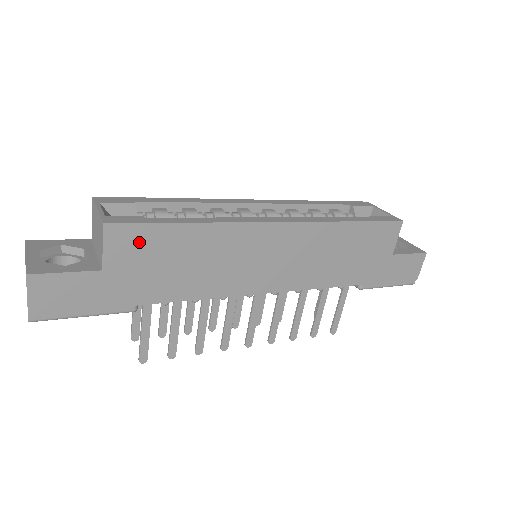
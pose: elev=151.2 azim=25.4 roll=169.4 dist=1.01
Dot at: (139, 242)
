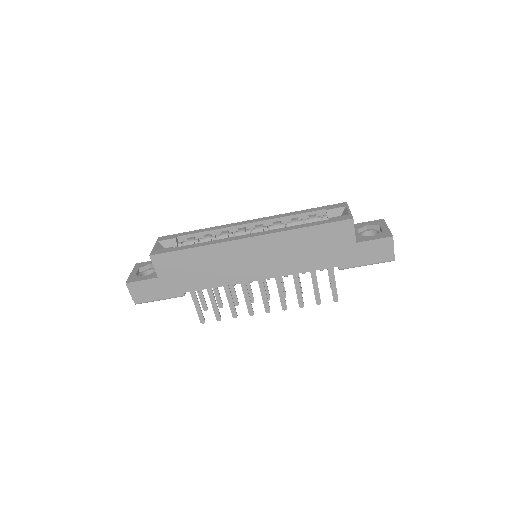
Dot at: (170, 262)
